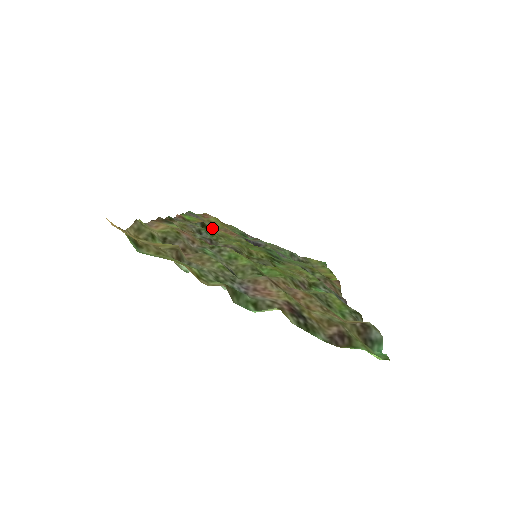
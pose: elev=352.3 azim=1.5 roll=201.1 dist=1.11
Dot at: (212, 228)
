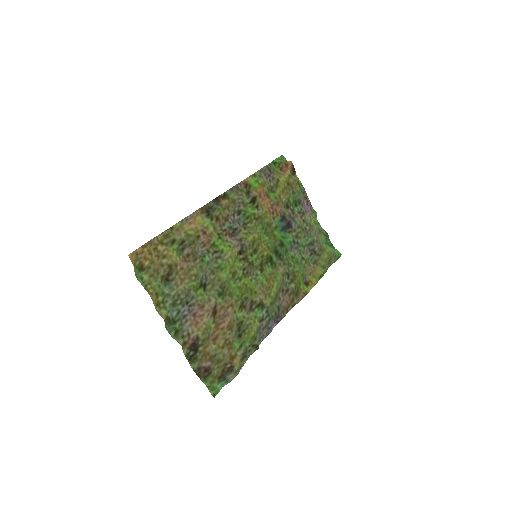
Dot at: (258, 205)
